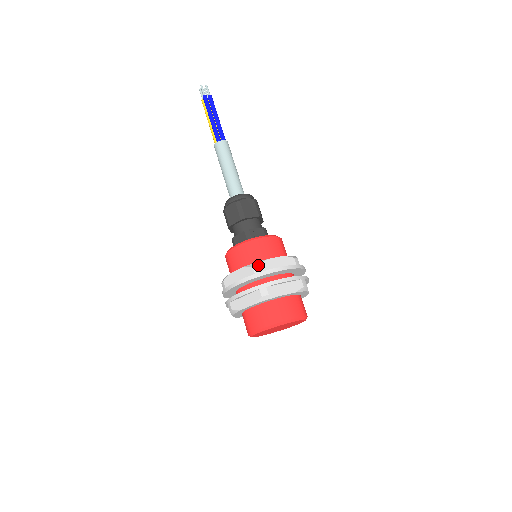
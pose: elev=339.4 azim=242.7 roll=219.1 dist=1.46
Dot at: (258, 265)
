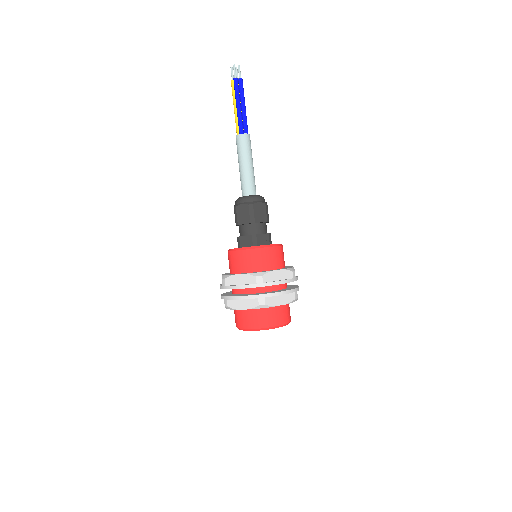
Dot at: (261, 276)
